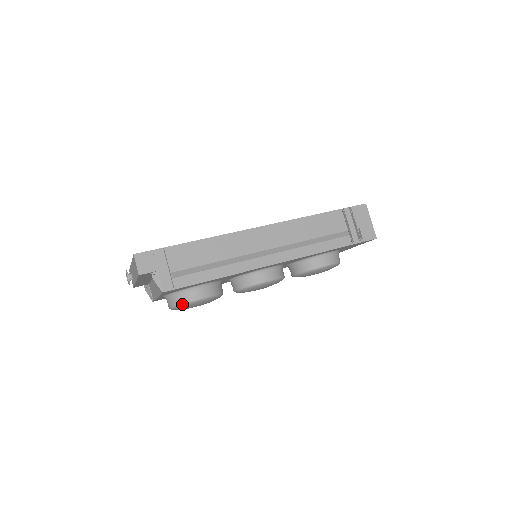
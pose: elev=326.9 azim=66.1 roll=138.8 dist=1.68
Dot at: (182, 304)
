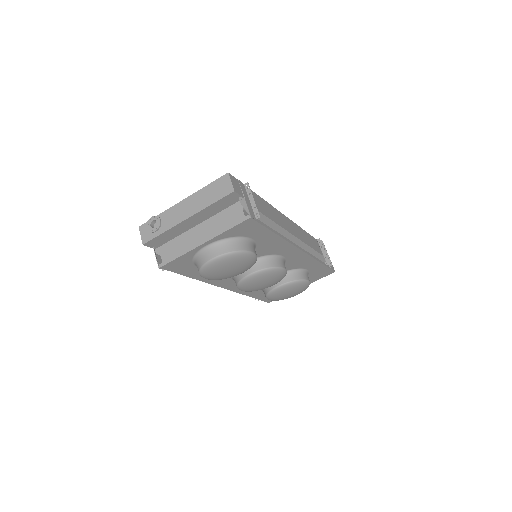
Dot at: (237, 251)
